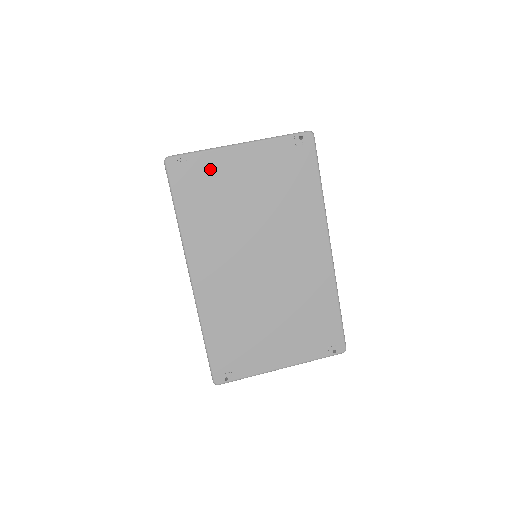
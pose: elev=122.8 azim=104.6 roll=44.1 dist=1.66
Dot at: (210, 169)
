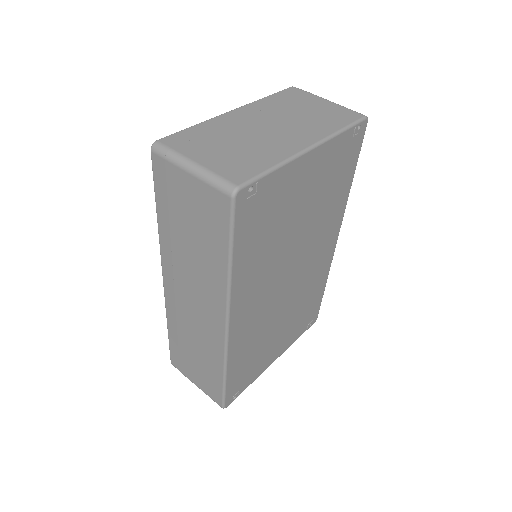
Dot at: (277, 191)
